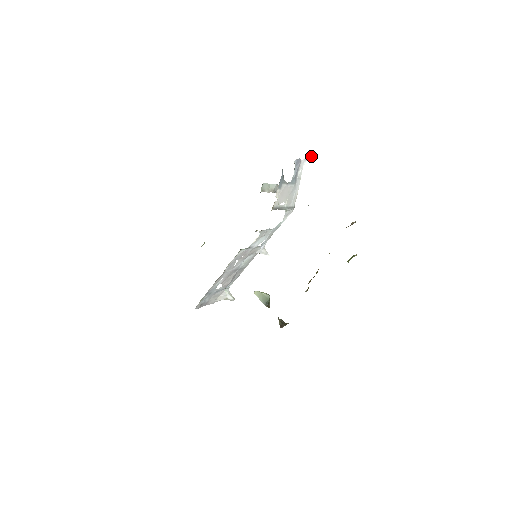
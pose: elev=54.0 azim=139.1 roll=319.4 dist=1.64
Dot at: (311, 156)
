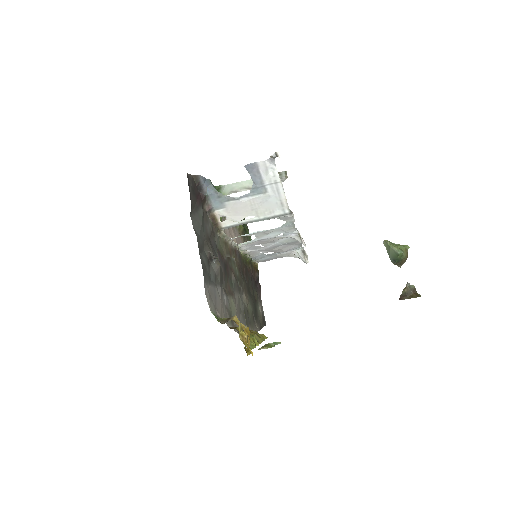
Dot at: (275, 156)
